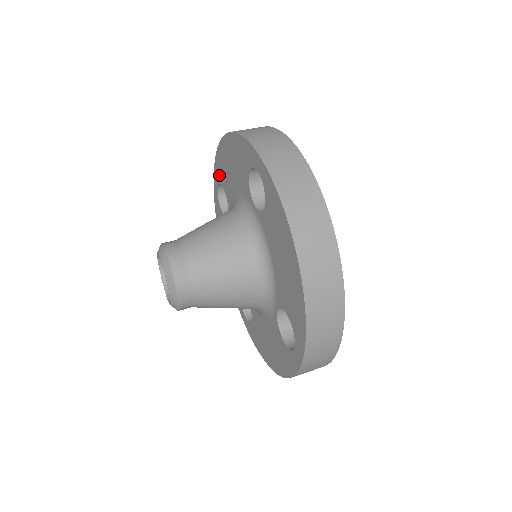
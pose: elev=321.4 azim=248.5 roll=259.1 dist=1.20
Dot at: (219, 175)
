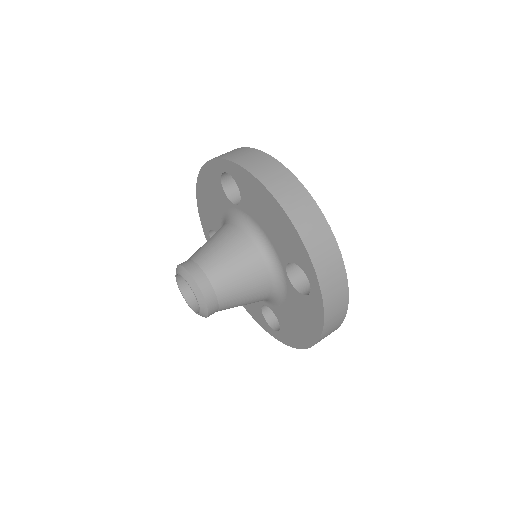
Dot at: (239, 180)
